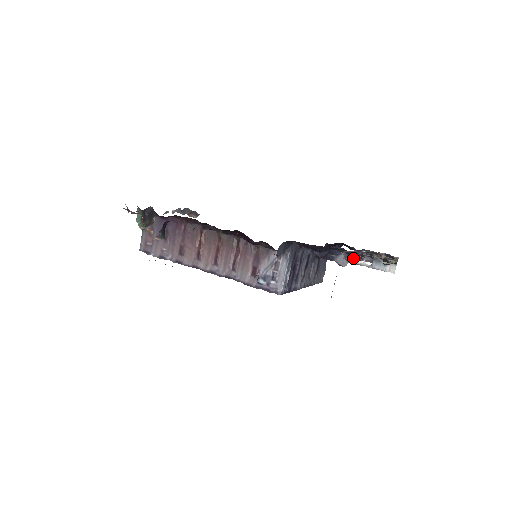
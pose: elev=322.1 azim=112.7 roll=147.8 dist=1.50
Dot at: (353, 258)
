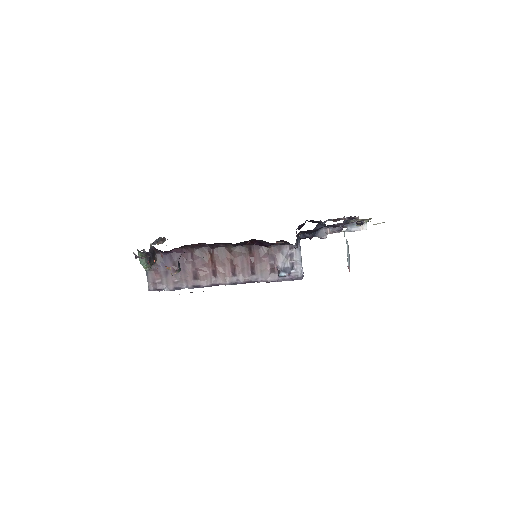
Dot at: (340, 229)
